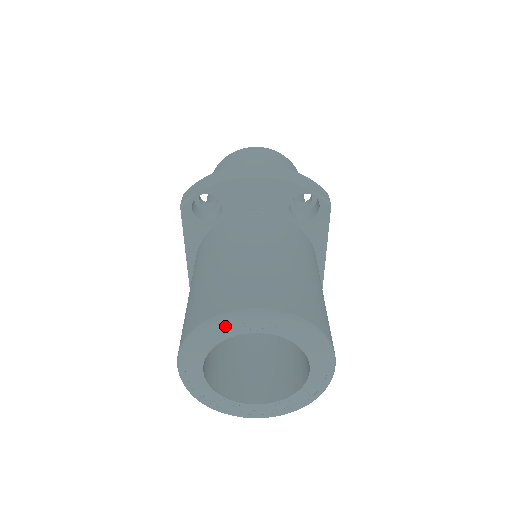
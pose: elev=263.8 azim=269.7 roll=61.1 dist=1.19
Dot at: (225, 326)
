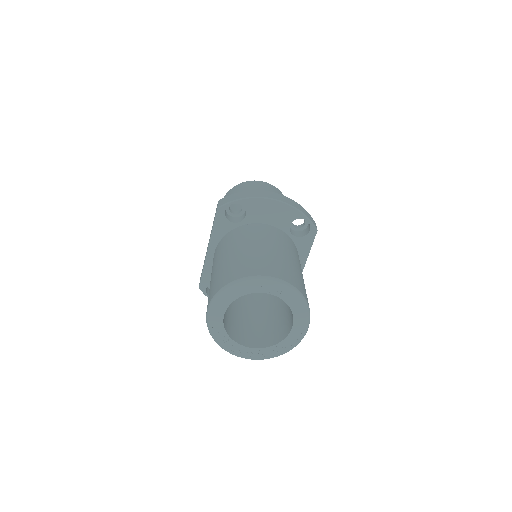
Dot at: (250, 285)
